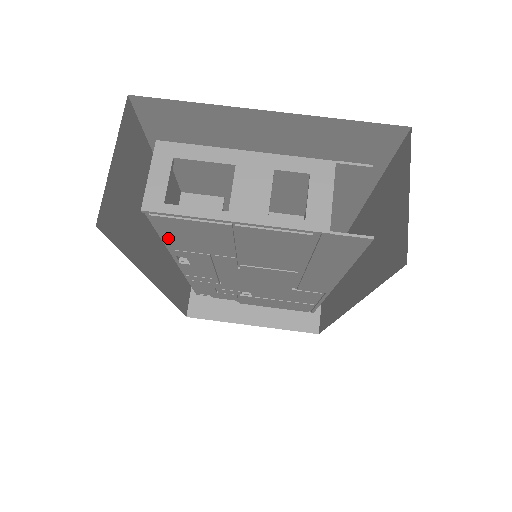
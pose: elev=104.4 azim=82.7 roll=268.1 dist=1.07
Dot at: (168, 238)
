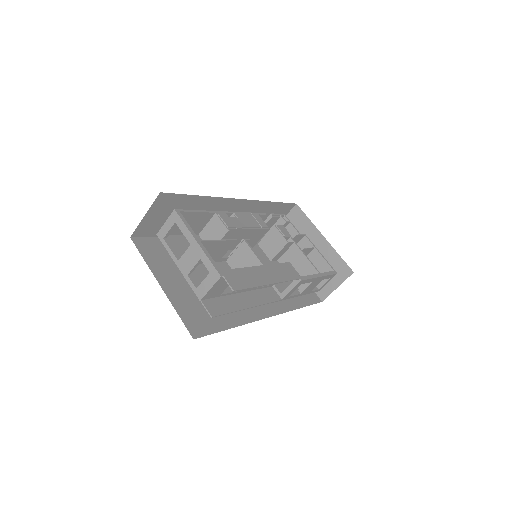
Dot at: occluded
